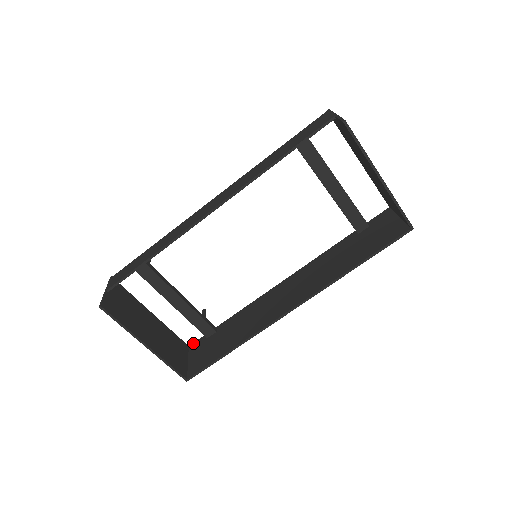
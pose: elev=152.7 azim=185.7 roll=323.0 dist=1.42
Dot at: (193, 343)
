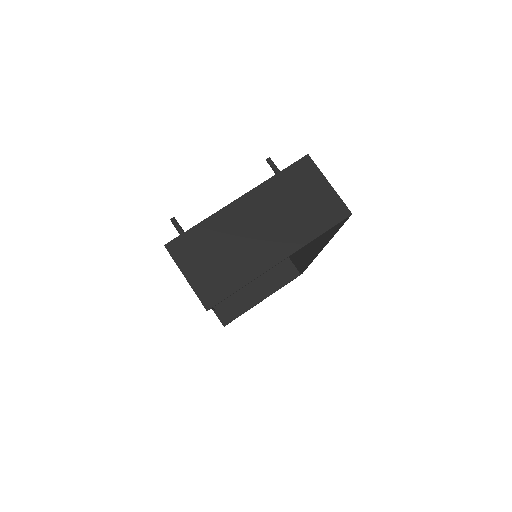
Dot at: occluded
